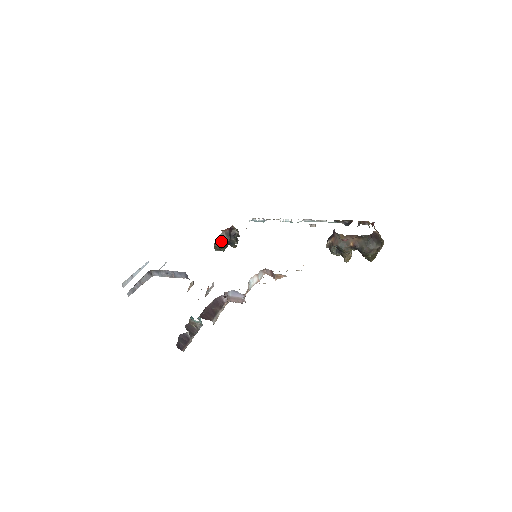
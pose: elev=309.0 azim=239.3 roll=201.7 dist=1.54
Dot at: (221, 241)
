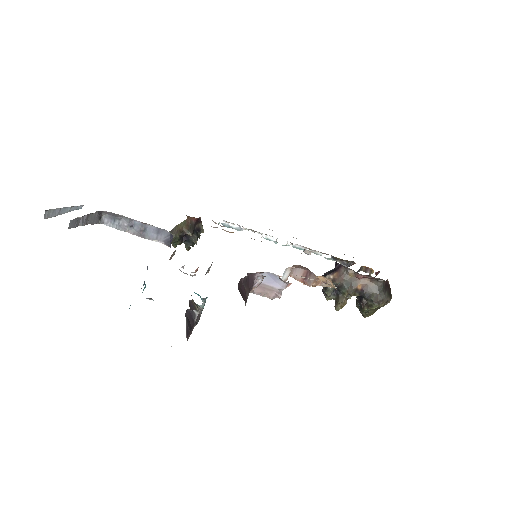
Dot at: (181, 231)
